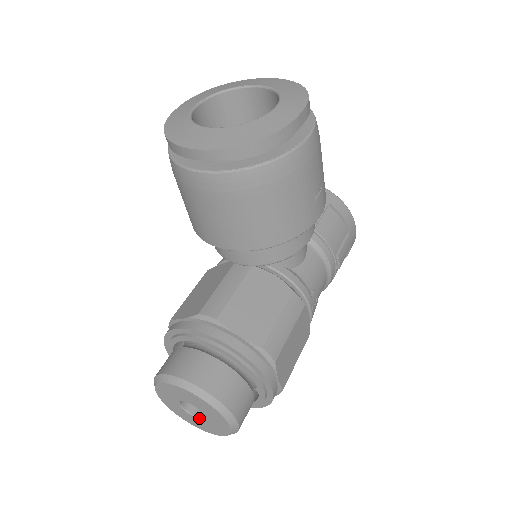
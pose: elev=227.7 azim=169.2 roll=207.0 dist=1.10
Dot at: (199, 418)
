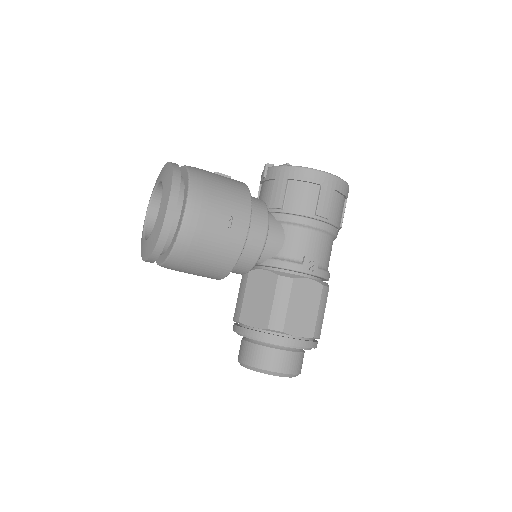
Dot at: occluded
